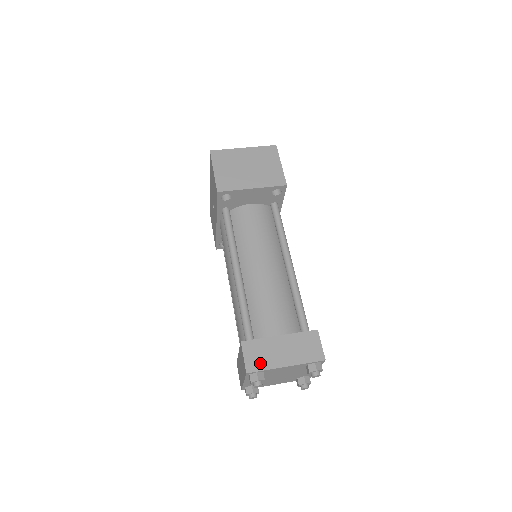
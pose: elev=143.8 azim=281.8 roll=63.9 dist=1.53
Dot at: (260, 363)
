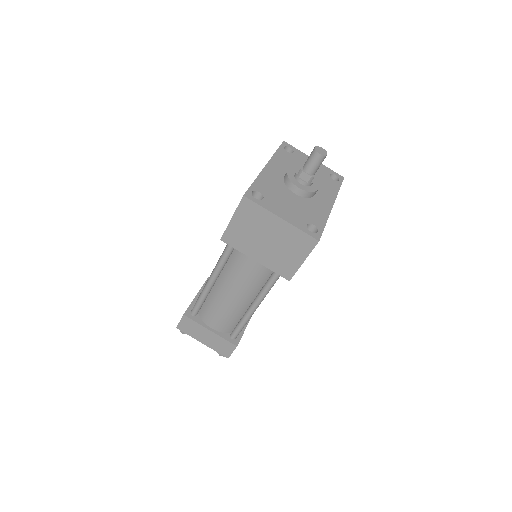
Dot at: (188, 331)
